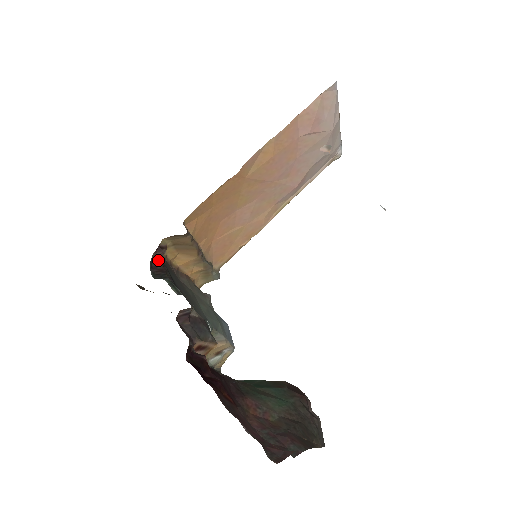
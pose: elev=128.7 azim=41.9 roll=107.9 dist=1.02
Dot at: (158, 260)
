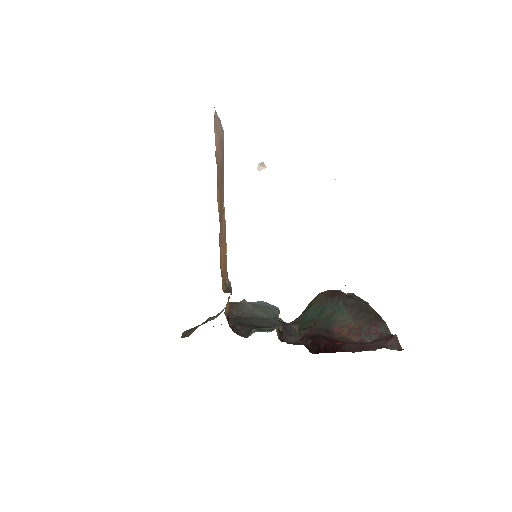
Dot at: (233, 325)
